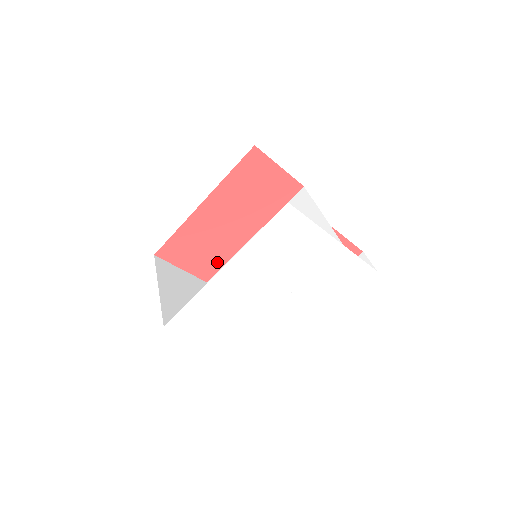
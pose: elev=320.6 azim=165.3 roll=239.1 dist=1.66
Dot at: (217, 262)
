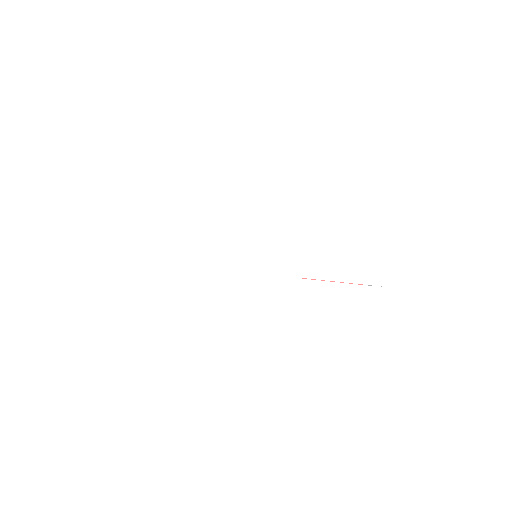
Dot at: occluded
